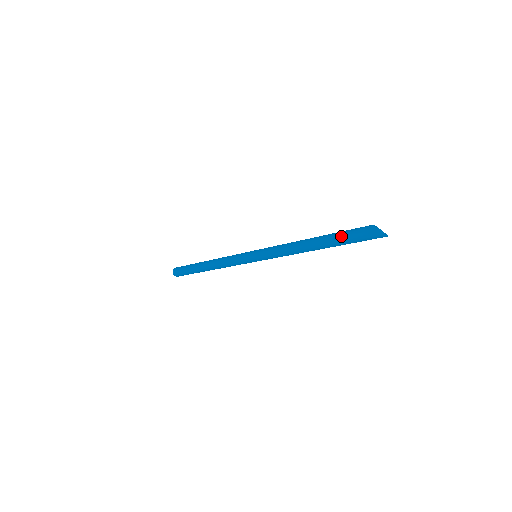
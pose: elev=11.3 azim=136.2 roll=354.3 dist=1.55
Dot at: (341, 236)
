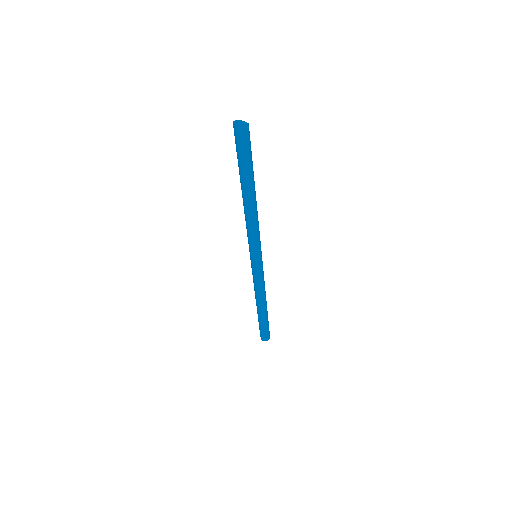
Dot at: (238, 161)
